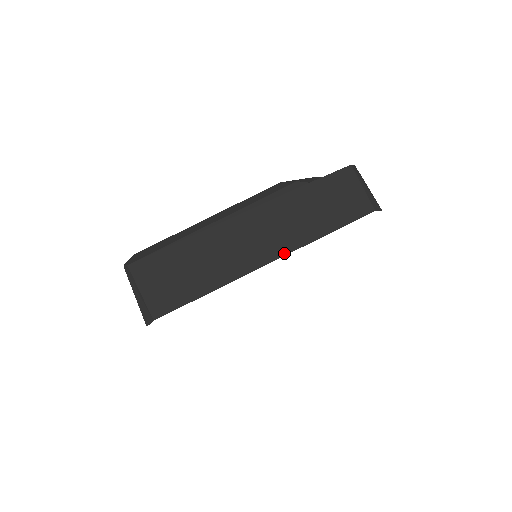
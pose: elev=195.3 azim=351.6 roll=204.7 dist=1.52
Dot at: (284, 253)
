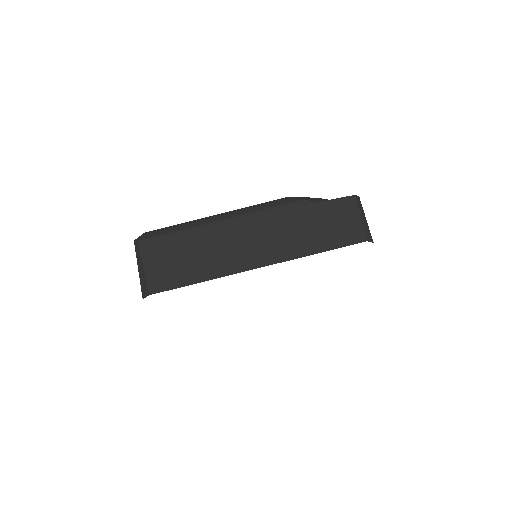
Dot at: (277, 261)
